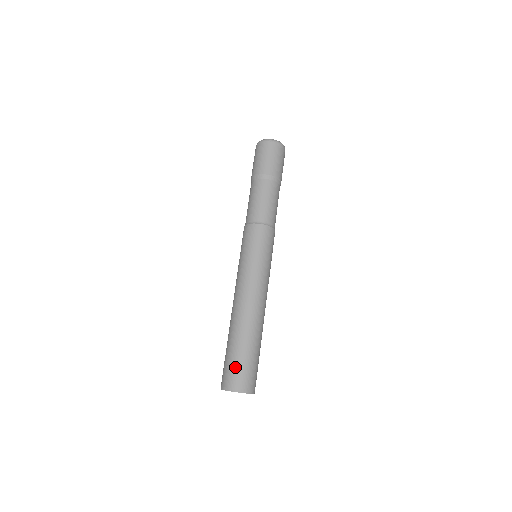
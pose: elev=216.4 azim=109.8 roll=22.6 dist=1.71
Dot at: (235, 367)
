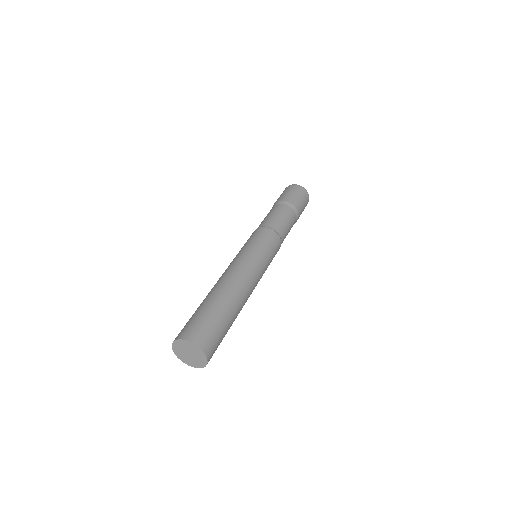
Dot at: (204, 322)
